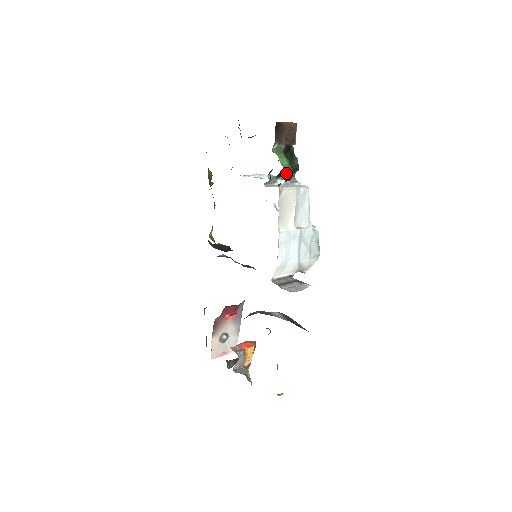
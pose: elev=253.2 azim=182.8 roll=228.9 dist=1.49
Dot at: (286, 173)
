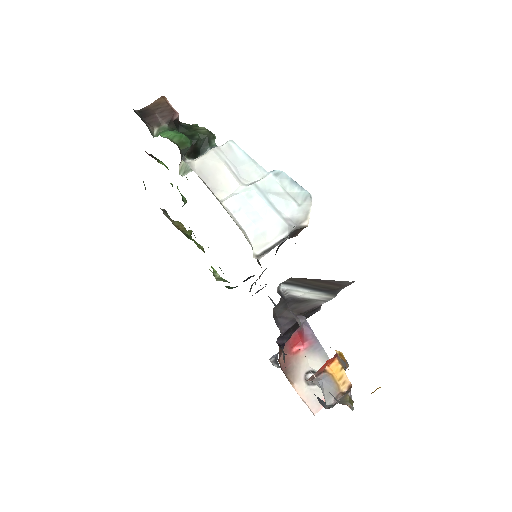
Dot at: (175, 141)
